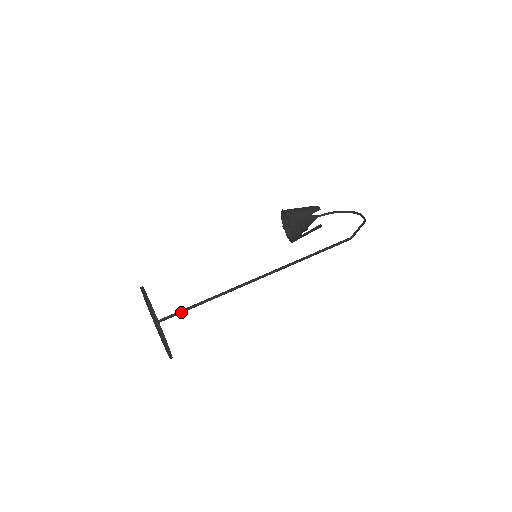
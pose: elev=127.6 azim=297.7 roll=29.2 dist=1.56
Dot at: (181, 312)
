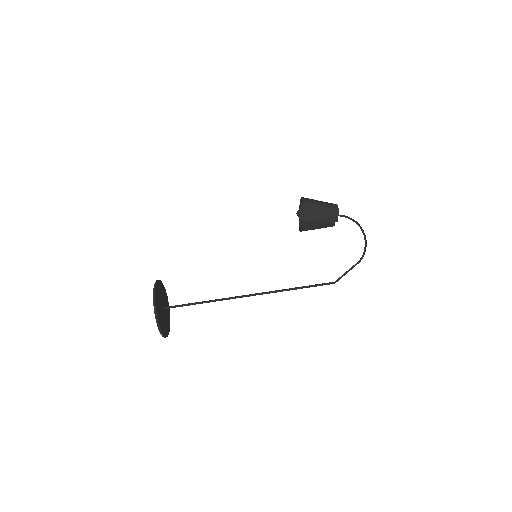
Dot at: (181, 306)
